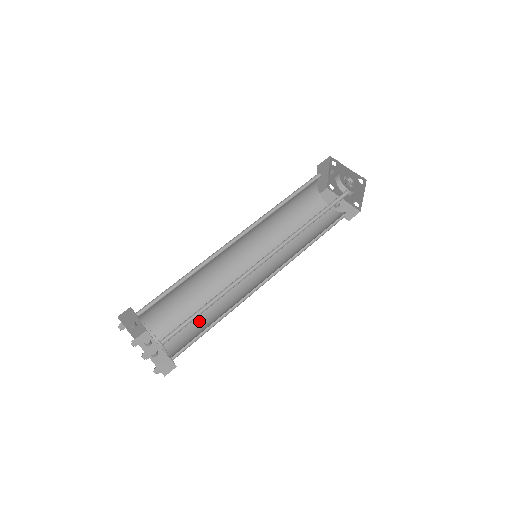
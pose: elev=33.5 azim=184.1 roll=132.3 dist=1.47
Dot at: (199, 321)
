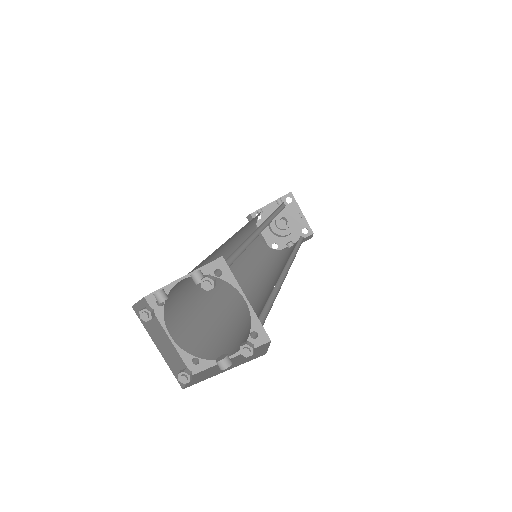
Dot at: occluded
